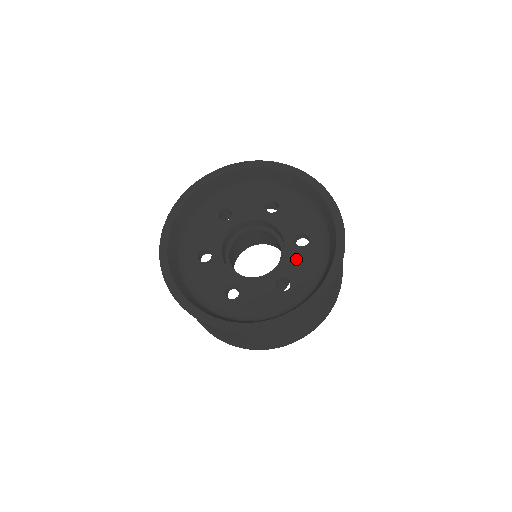
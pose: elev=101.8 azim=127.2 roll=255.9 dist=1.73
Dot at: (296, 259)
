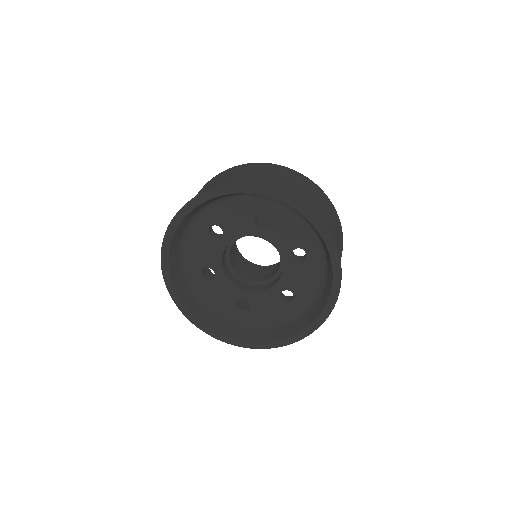
Dot at: (296, 274)
